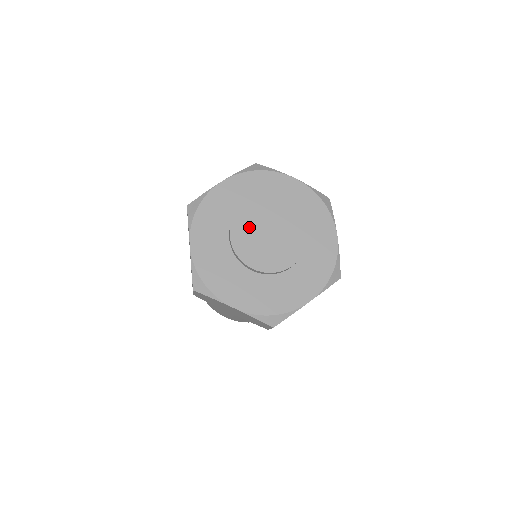
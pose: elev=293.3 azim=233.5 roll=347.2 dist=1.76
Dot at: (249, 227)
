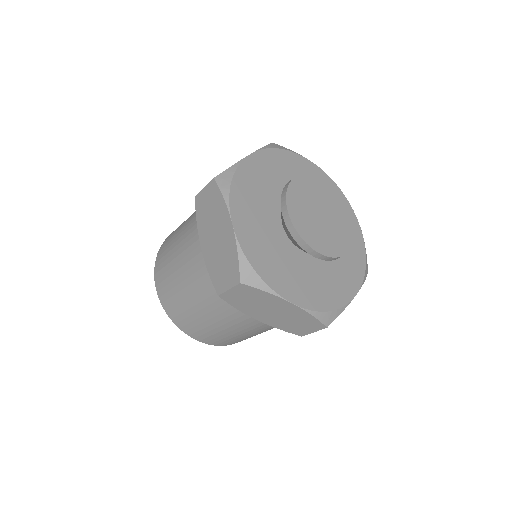
Dot at: (303, 204)
